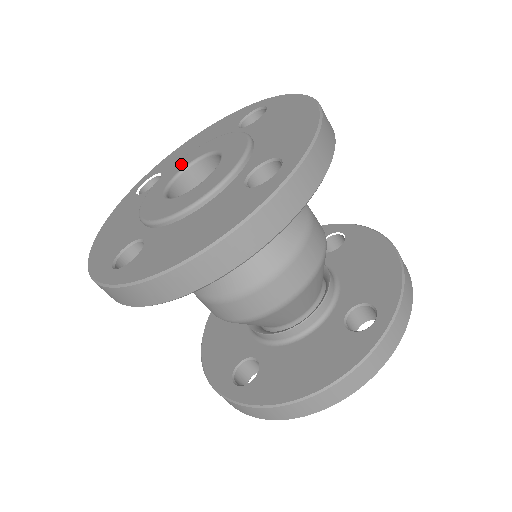
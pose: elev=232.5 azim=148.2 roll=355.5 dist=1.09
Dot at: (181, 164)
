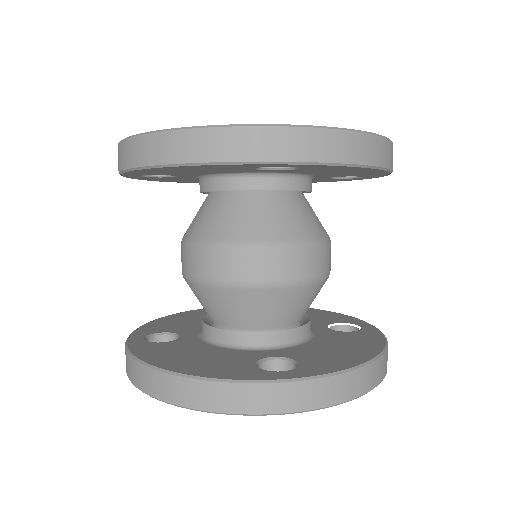
Dot at: occluded
